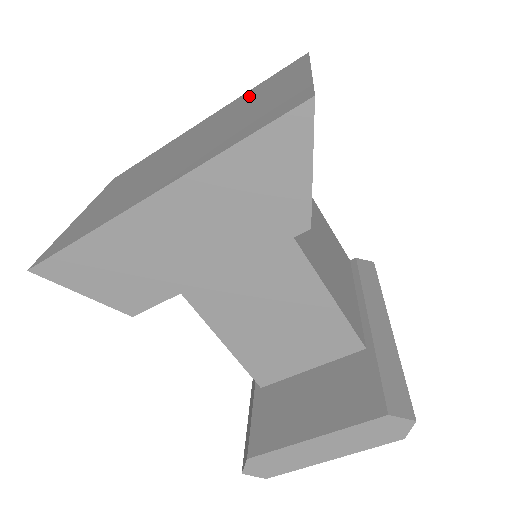
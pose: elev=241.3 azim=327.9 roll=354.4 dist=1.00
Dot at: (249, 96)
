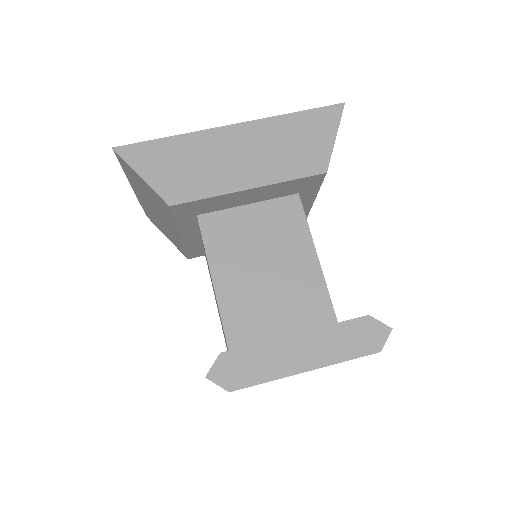
Dot at: occluded
